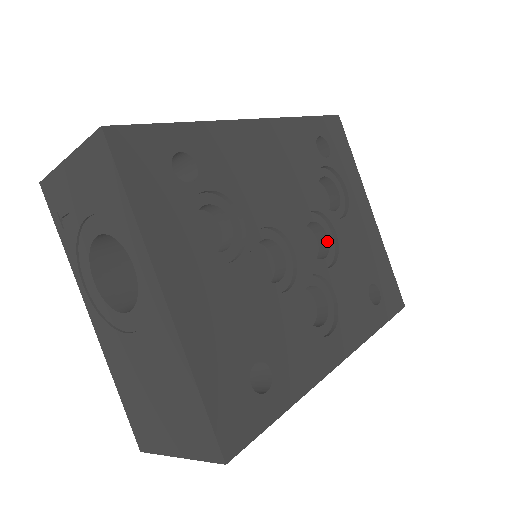
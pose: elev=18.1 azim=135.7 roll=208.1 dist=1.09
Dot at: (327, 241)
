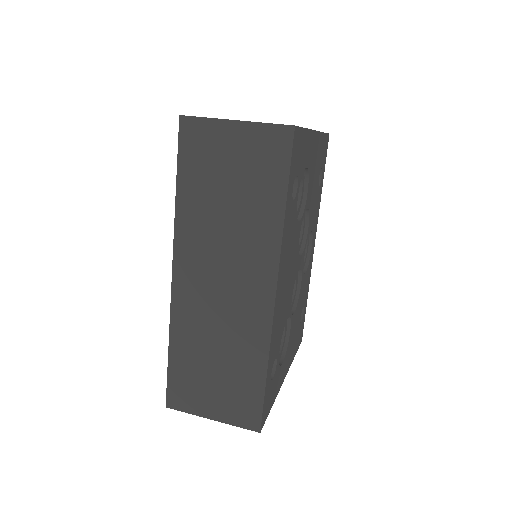
Dot at: occluded
